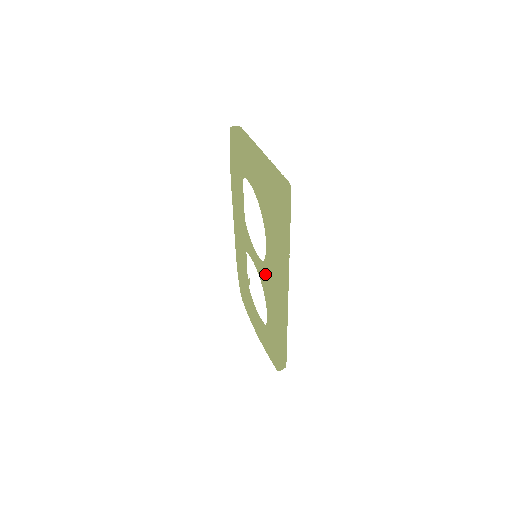
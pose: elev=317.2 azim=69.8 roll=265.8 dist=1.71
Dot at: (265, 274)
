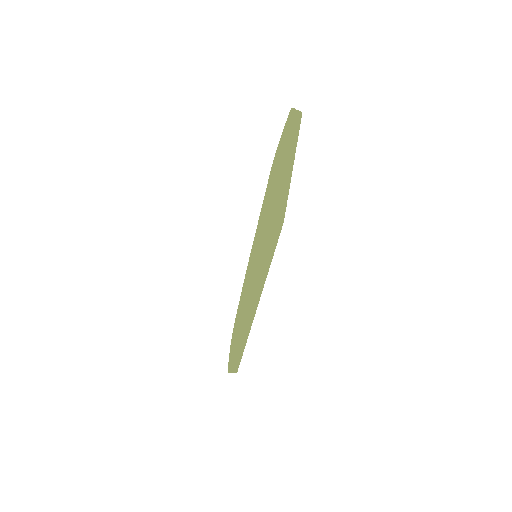
Dot at: (244, 284)
